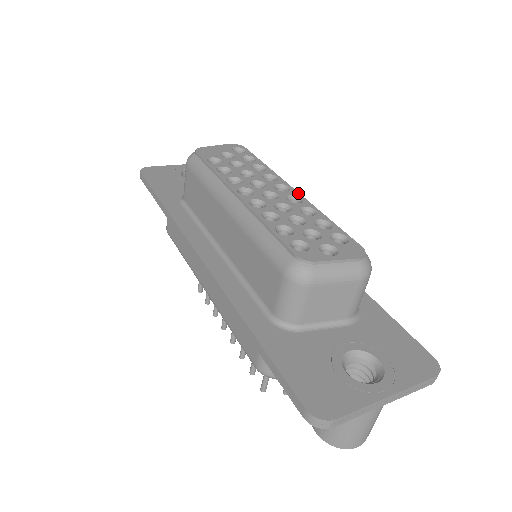
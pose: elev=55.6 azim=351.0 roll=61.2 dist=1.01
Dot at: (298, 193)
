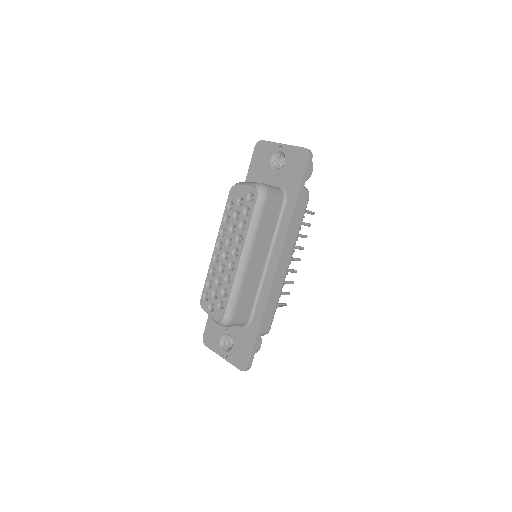
Dot at: (237, 262)
